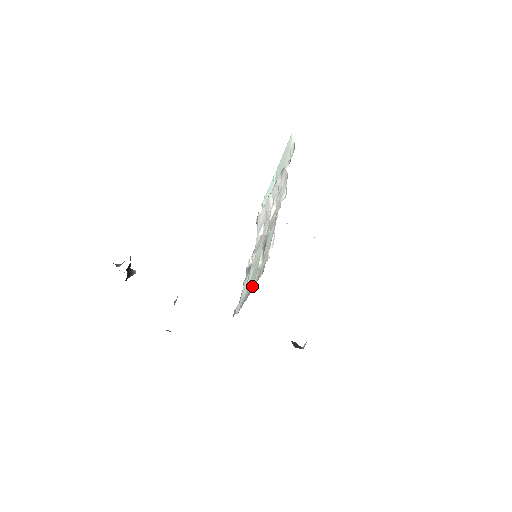
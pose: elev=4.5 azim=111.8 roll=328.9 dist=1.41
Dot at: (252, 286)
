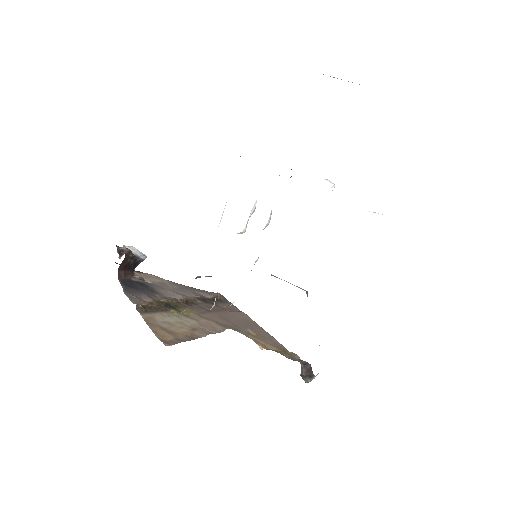
Dot at: occluded
